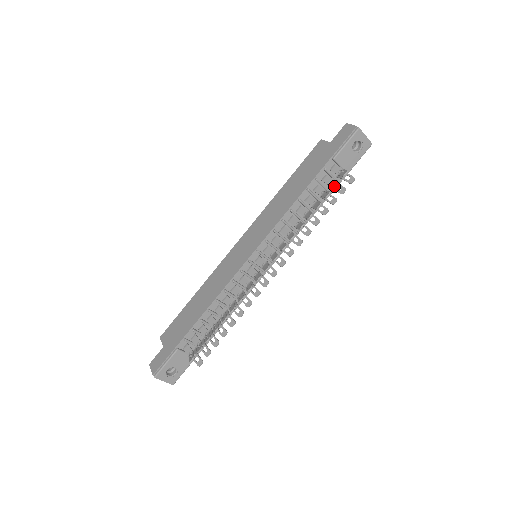
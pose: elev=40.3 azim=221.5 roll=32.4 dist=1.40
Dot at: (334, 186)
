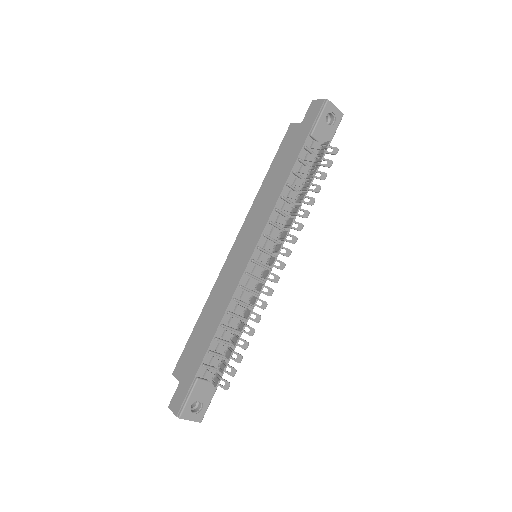
Dot at: (321, 160)
